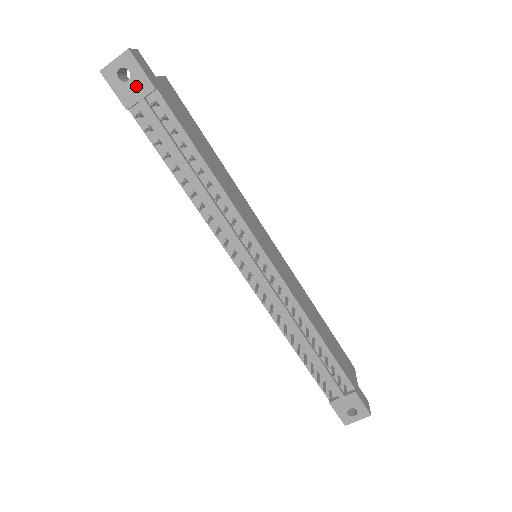
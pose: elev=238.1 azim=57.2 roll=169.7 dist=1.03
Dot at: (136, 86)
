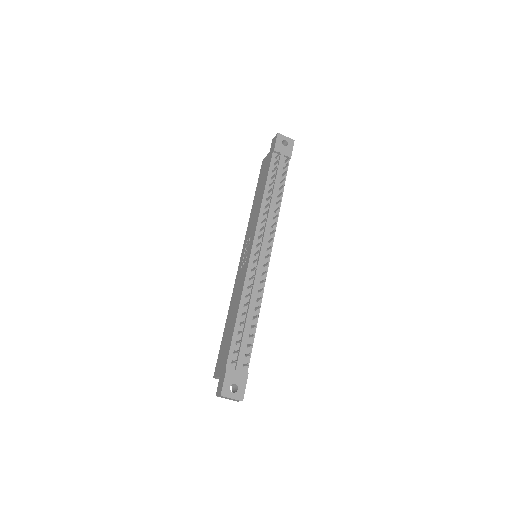
Dot at: (285, 150)
